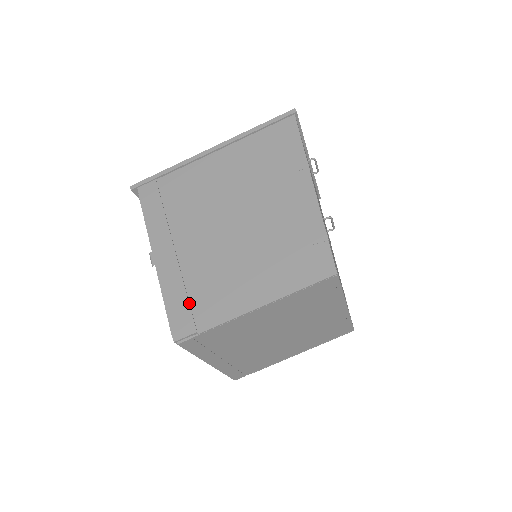
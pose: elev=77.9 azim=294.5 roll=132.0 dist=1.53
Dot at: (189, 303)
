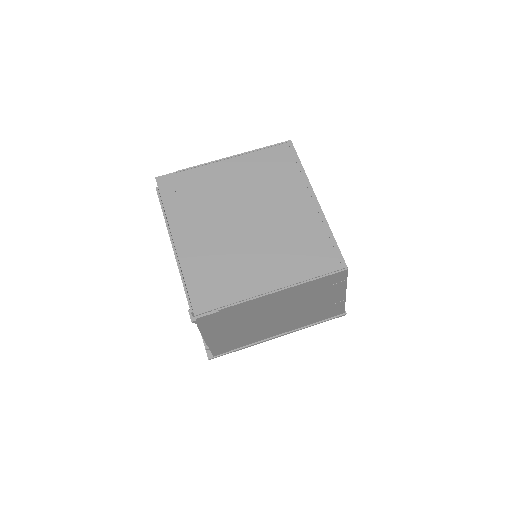
Dot at: occluded
